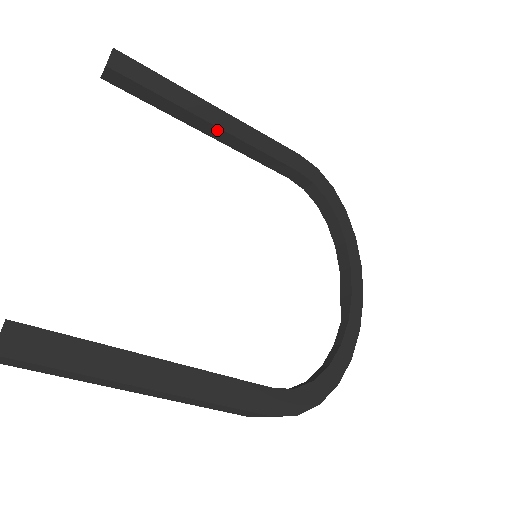
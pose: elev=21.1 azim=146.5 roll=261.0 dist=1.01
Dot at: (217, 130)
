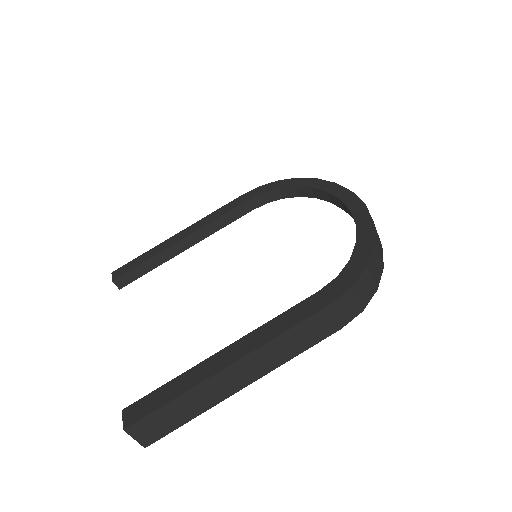
Dot at: (186, 240)
